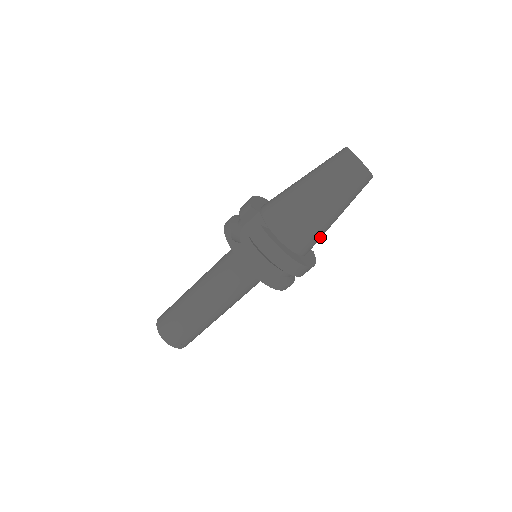
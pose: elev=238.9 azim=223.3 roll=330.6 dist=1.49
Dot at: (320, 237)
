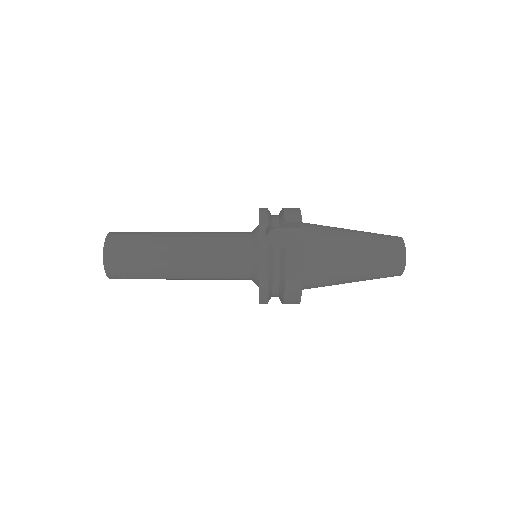
Dot at: (324, 286)
